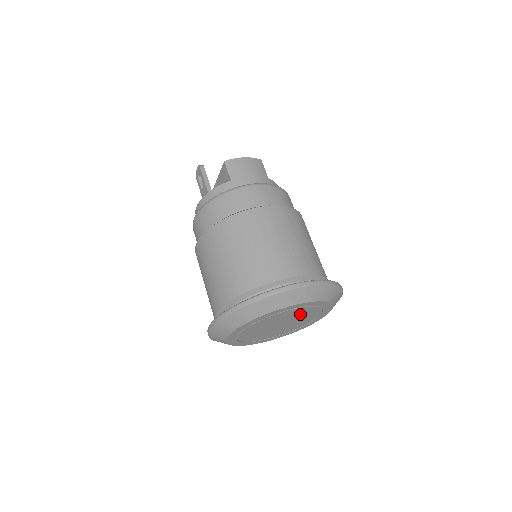
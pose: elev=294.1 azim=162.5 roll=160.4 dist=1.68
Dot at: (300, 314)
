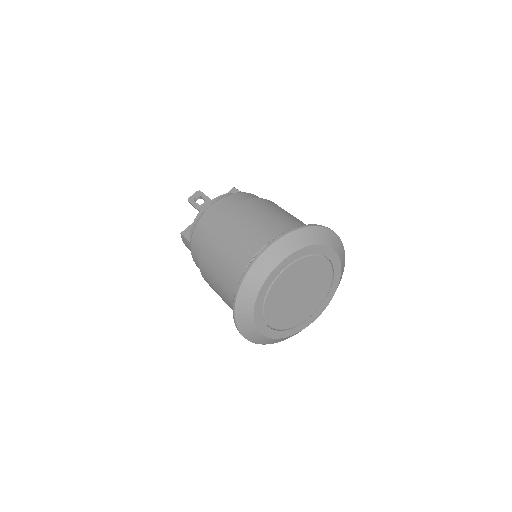
Dot at: (319, 285)
